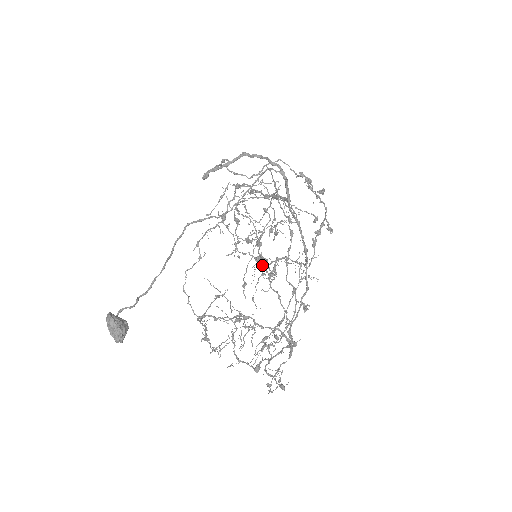
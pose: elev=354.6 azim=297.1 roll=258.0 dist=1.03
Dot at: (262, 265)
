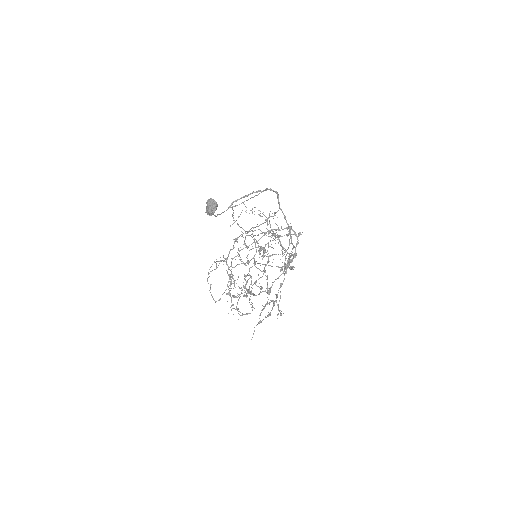
Dot at: (270, 227)
